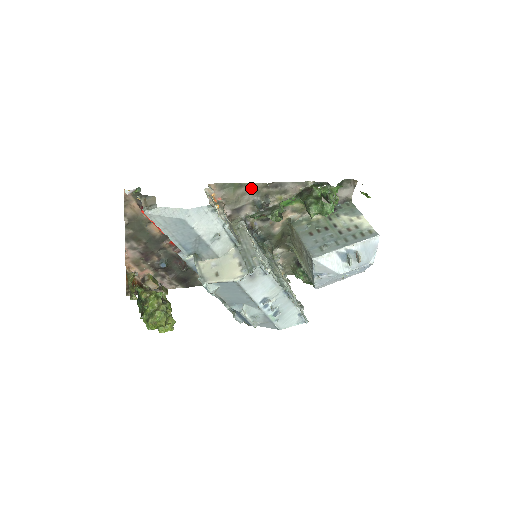
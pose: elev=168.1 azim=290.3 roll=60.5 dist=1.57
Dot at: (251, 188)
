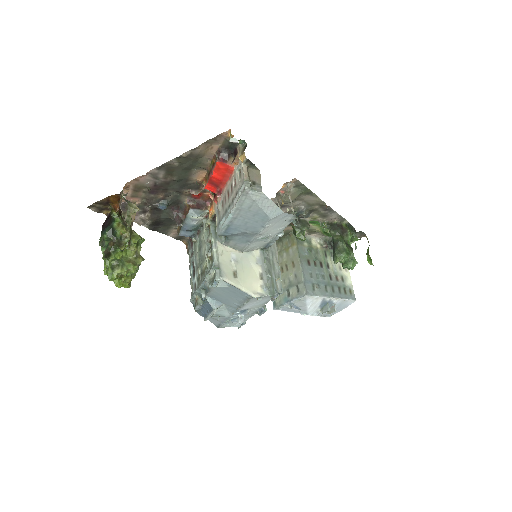
Dot at: (312, 200)
